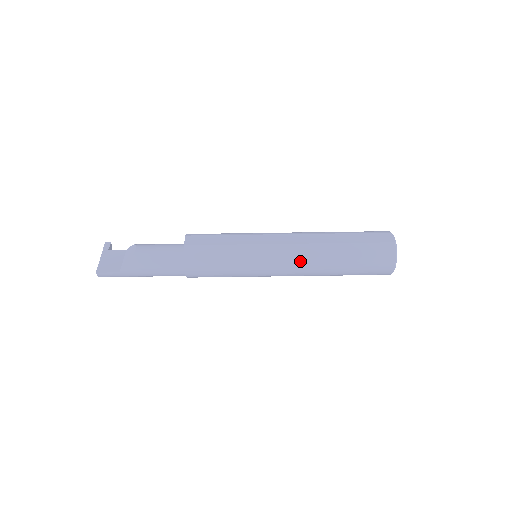
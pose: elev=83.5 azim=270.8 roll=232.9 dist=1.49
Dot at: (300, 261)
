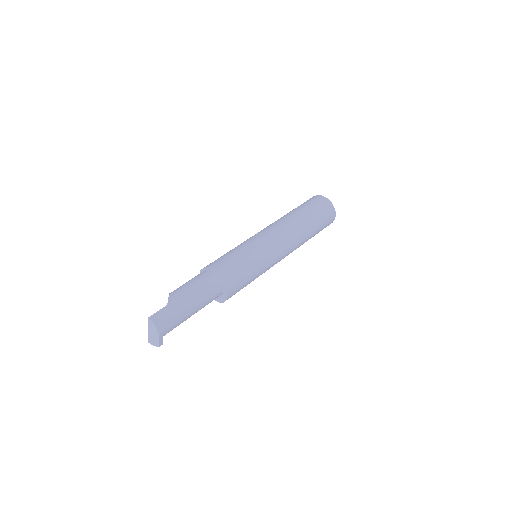
Dot at: (276, 225)
